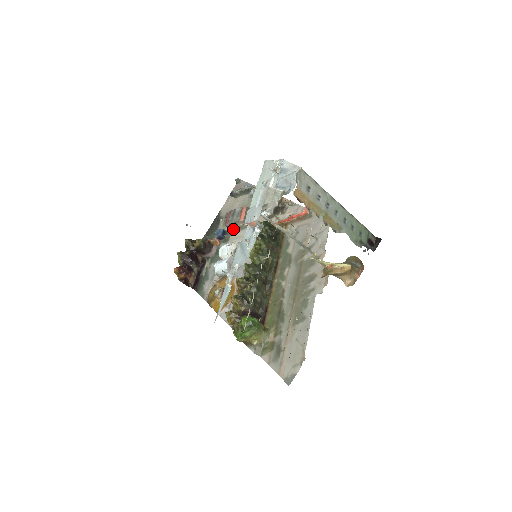
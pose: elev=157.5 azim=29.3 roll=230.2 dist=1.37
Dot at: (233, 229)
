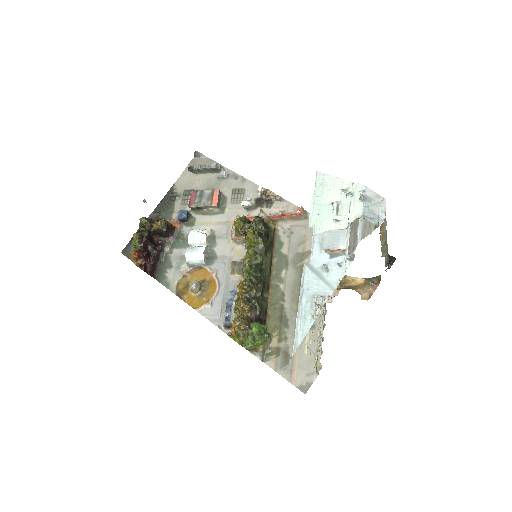
Dot at: (199, 212)
